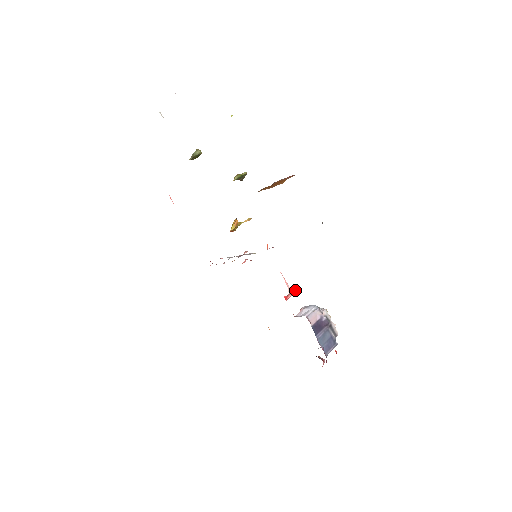
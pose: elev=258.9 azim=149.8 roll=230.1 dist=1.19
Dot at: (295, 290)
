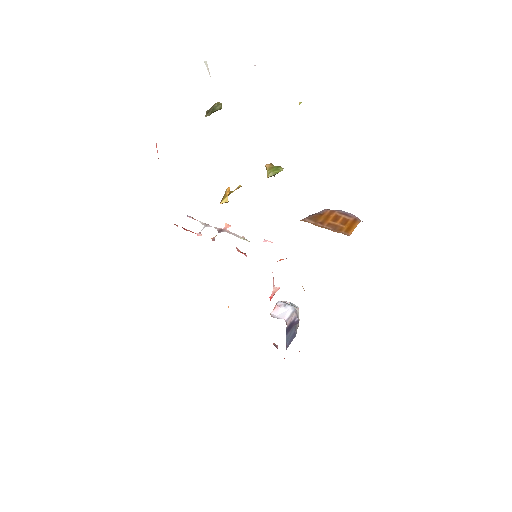
Dot at: (278, 289)
